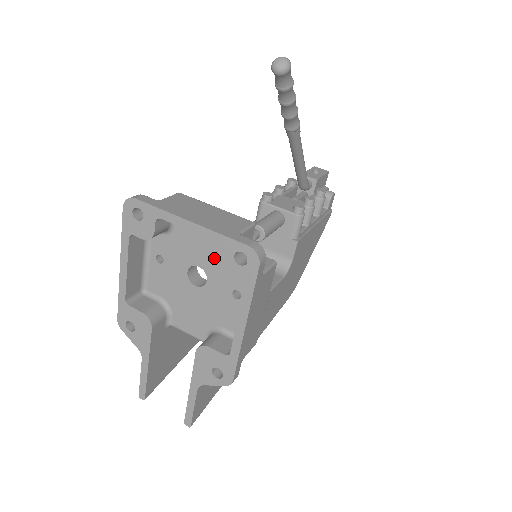
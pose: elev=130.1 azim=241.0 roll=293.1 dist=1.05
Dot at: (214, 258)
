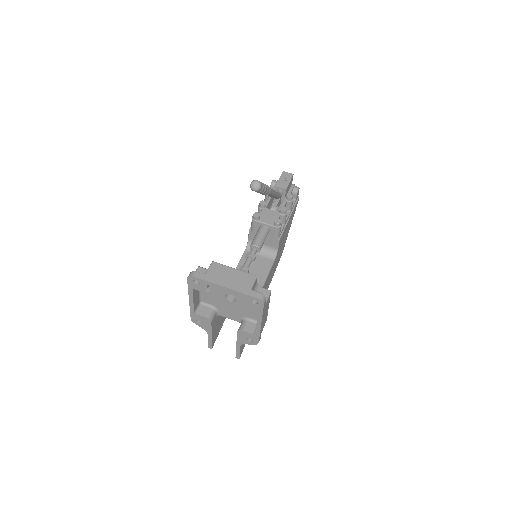
Dot at: occluded
